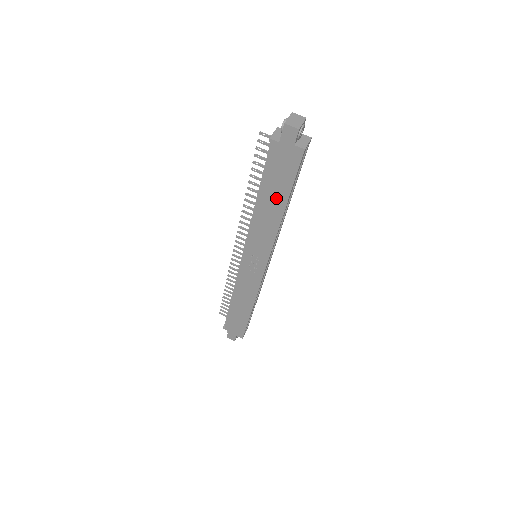
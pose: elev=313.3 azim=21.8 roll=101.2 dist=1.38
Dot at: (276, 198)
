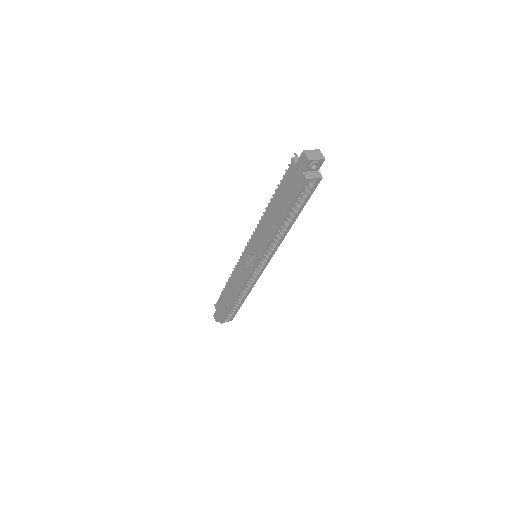
Dot at: (279, 210)
